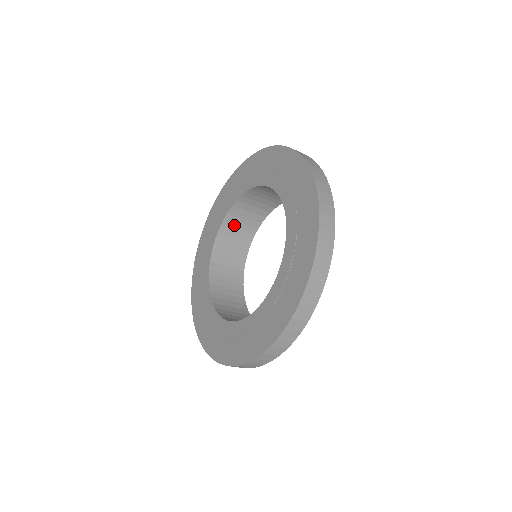
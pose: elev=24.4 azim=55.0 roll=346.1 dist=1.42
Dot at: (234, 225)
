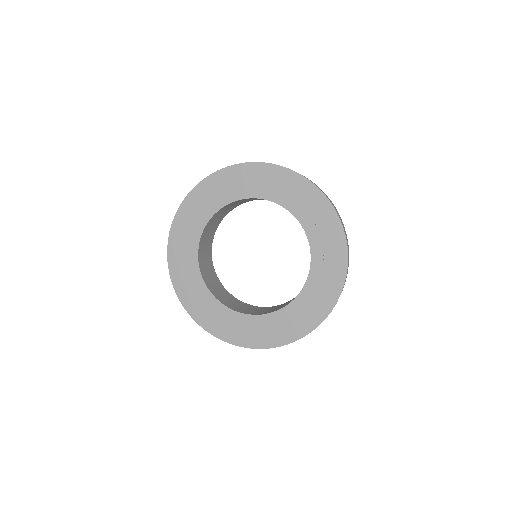
Dot at: (227, 208)
